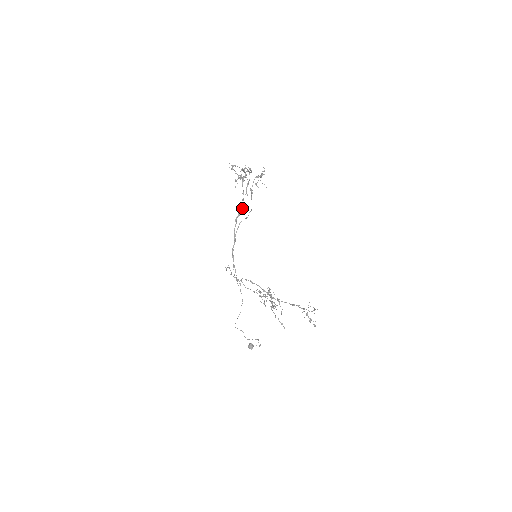
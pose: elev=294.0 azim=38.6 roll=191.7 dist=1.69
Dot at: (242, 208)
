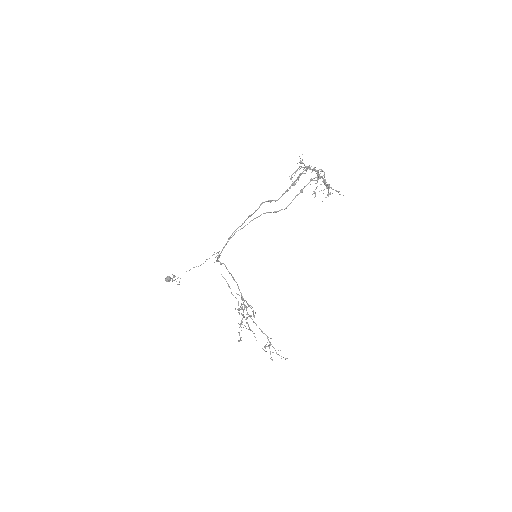
Dot at: occluded
